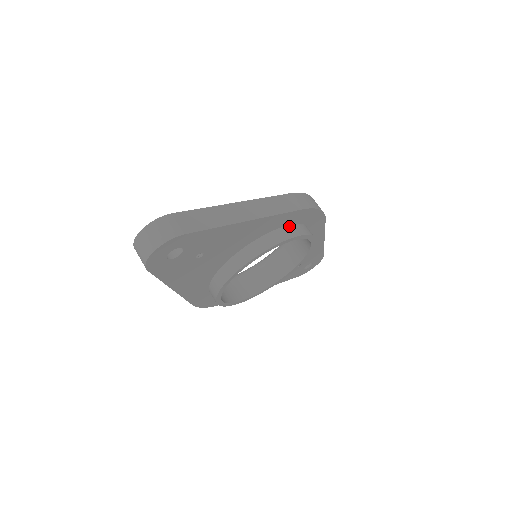
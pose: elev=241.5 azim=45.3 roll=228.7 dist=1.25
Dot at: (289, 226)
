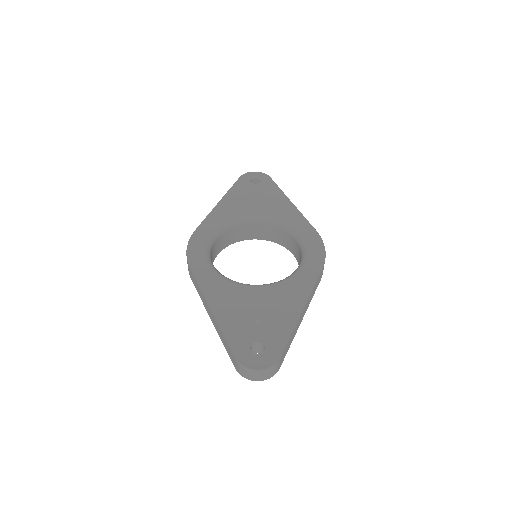
Dot at: occluded
